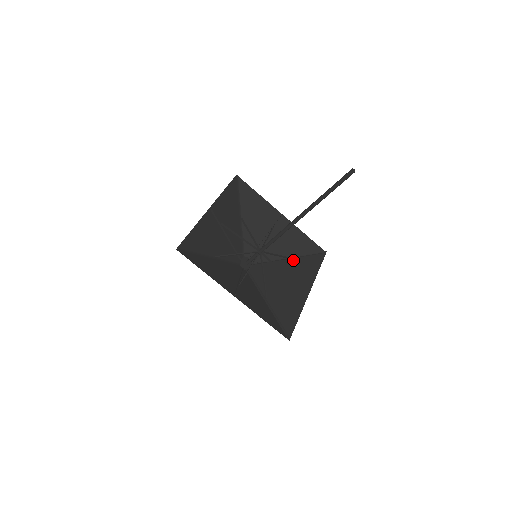
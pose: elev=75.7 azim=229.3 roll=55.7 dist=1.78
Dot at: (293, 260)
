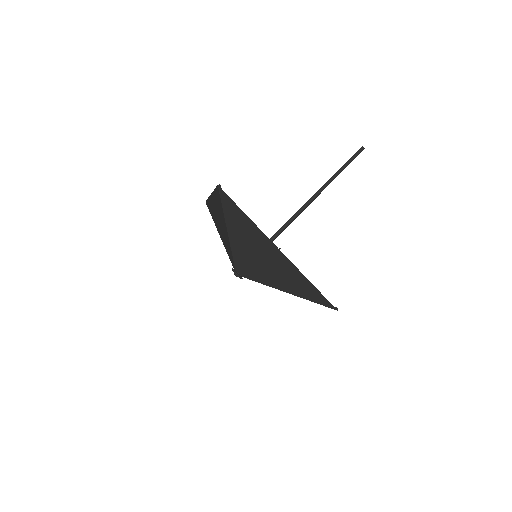
Dot at: occluded
